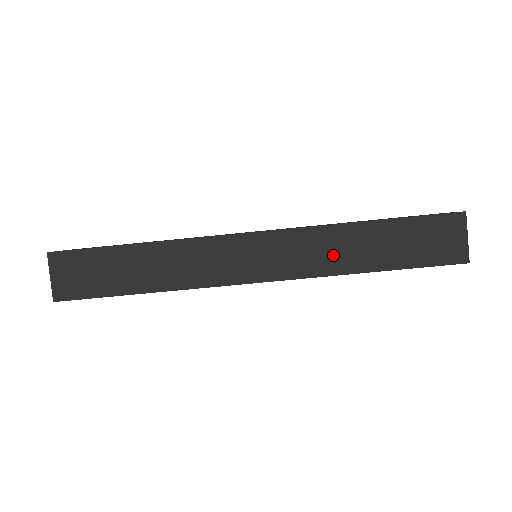
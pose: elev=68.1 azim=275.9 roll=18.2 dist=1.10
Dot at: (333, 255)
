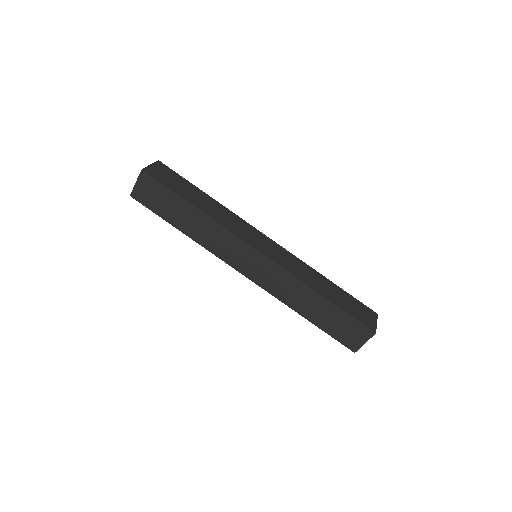
Dot at: (305, 275)
